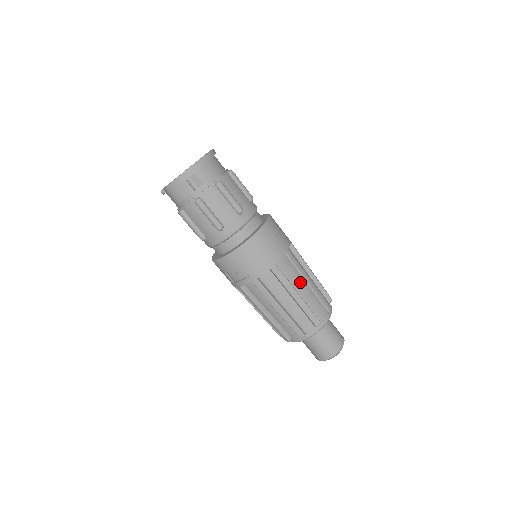
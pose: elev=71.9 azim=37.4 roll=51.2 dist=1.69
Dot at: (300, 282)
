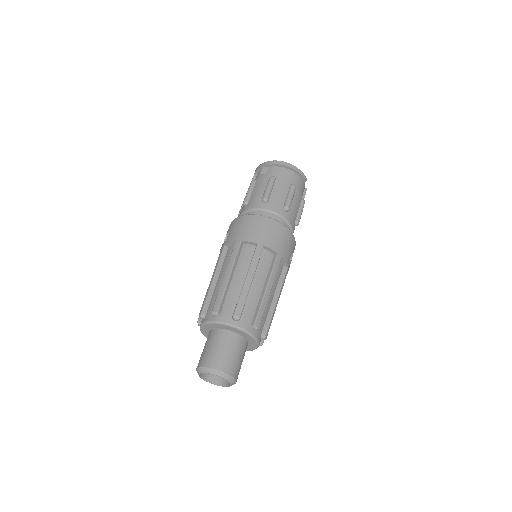
Dot at: (244, 274)
